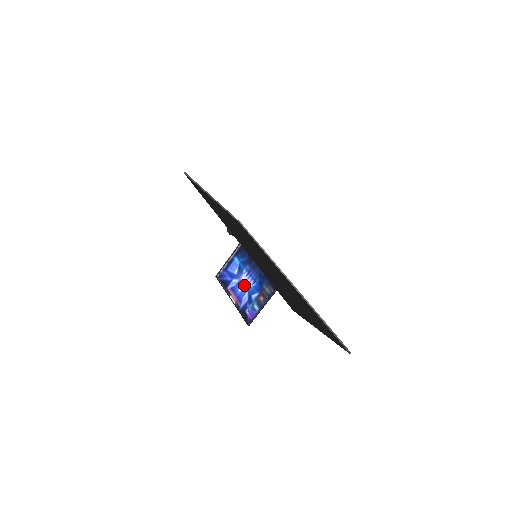
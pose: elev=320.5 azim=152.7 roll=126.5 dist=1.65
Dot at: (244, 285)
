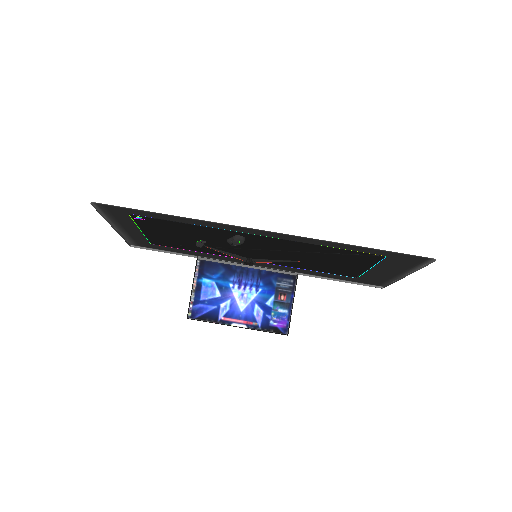
Dot at: (244, 300)
